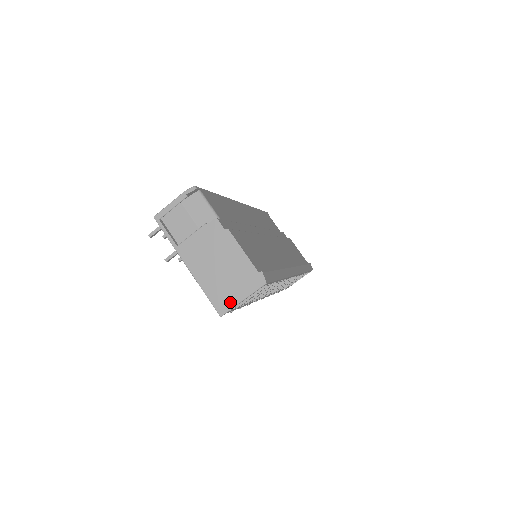
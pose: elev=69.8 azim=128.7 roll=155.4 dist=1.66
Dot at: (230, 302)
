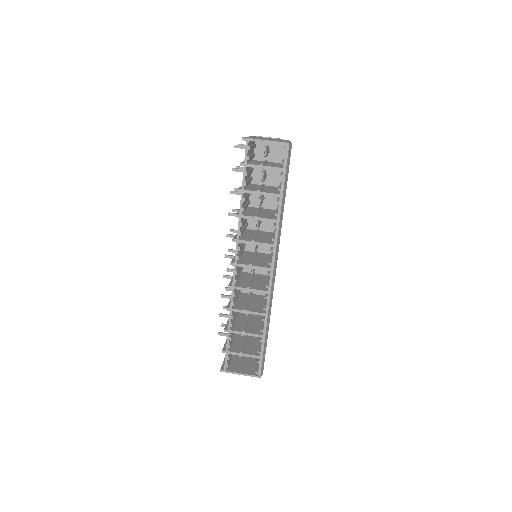
Dot at: (257, 139)
